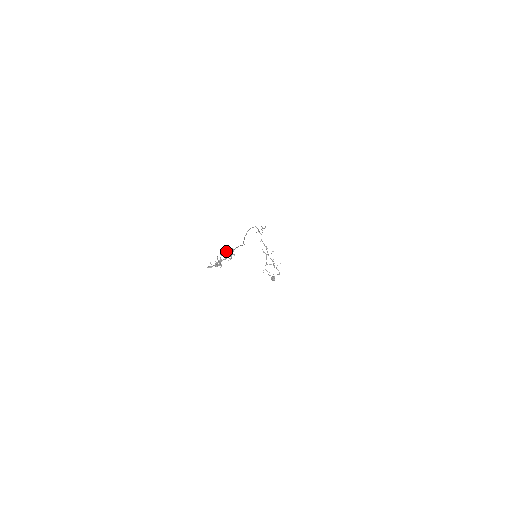
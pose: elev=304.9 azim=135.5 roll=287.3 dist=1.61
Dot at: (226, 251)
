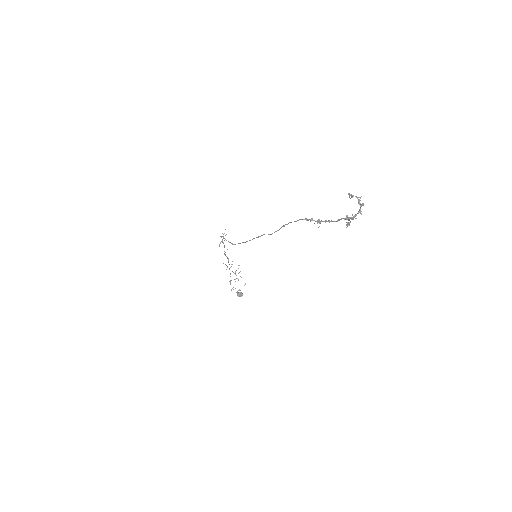
Dot at: (352, 195)
